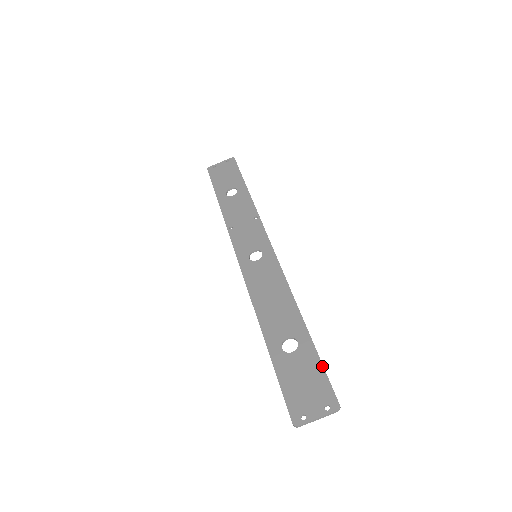
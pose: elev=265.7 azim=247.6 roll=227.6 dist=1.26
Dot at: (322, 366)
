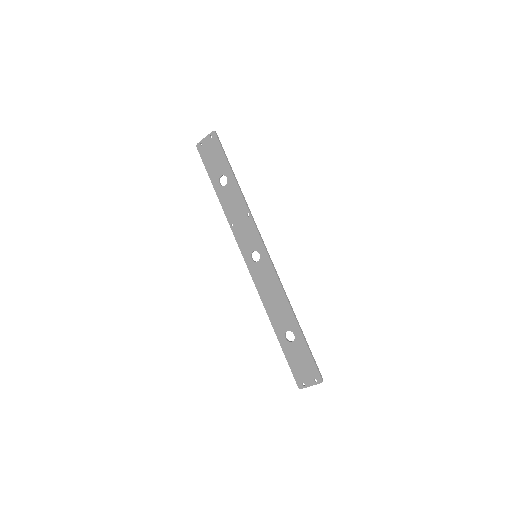
Dot at: (310, 354)
